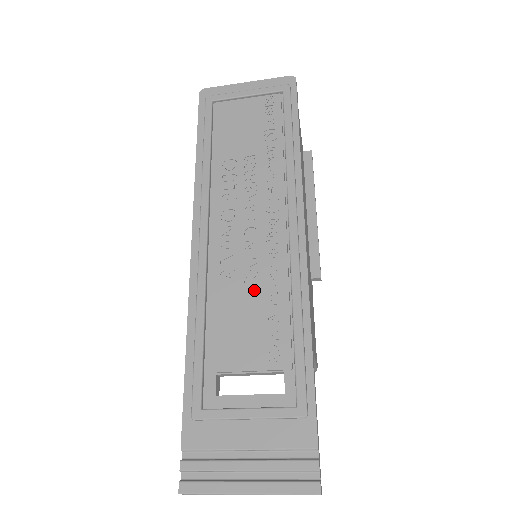
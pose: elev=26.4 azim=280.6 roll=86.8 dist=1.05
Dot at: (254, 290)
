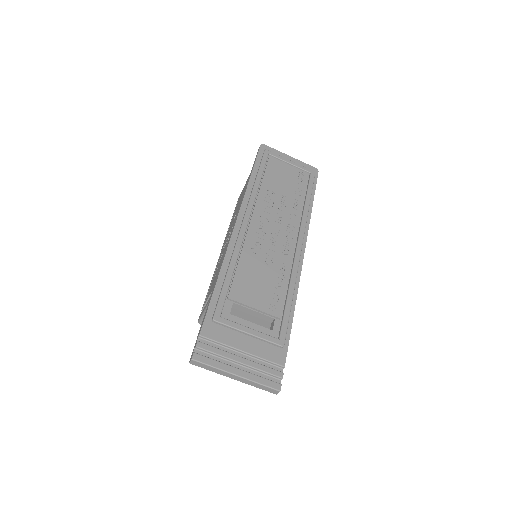
Dot at: (269, 267)
